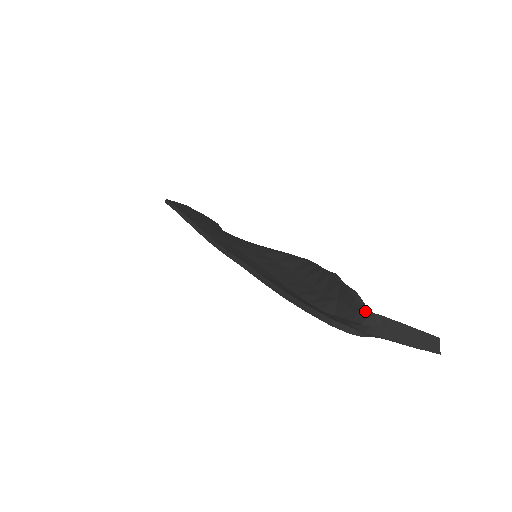
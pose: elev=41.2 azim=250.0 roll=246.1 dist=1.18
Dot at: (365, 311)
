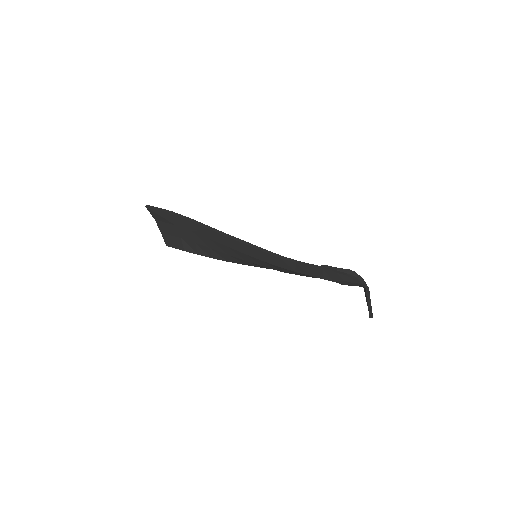
Dot at: (362, 278)
